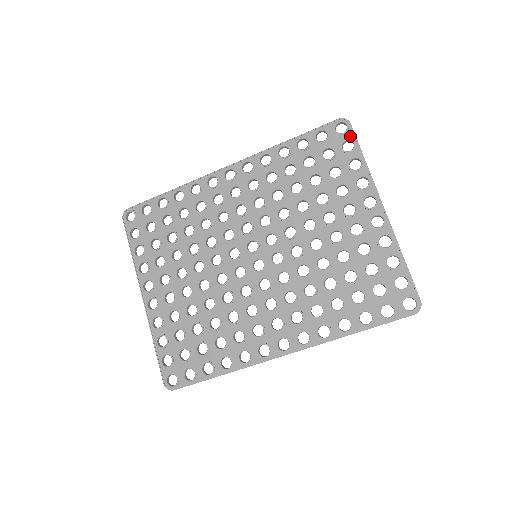
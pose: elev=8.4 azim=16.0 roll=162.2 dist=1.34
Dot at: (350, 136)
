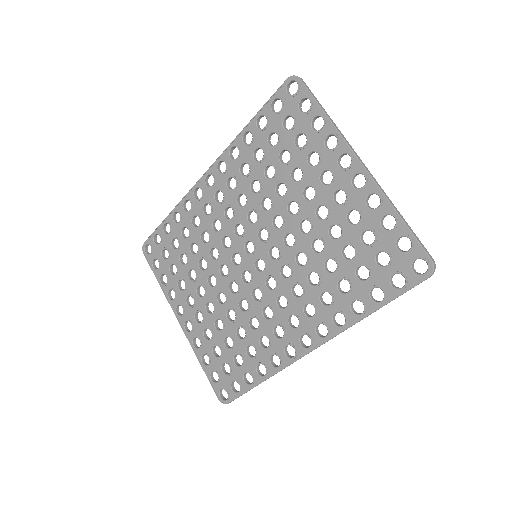
Dot at: (303, 93)
